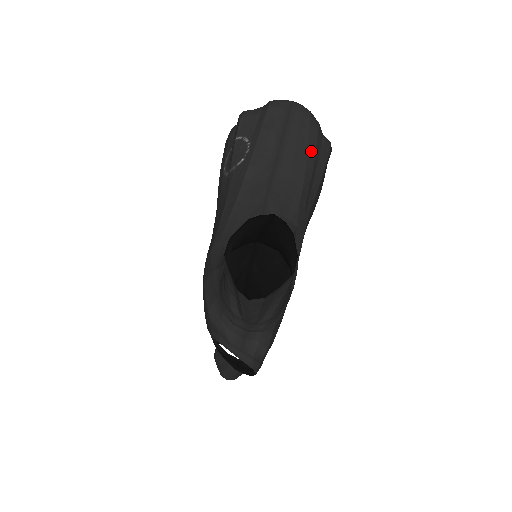
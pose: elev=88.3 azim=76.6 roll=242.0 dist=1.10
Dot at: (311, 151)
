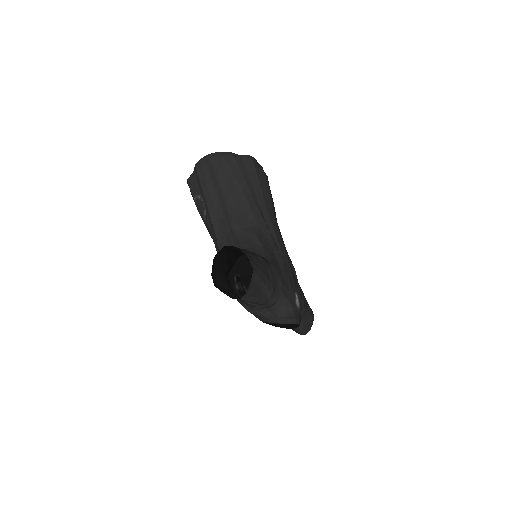
Dot at: (238, 175)
